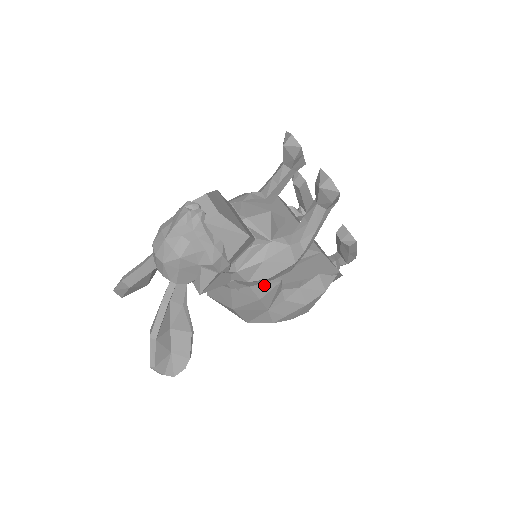
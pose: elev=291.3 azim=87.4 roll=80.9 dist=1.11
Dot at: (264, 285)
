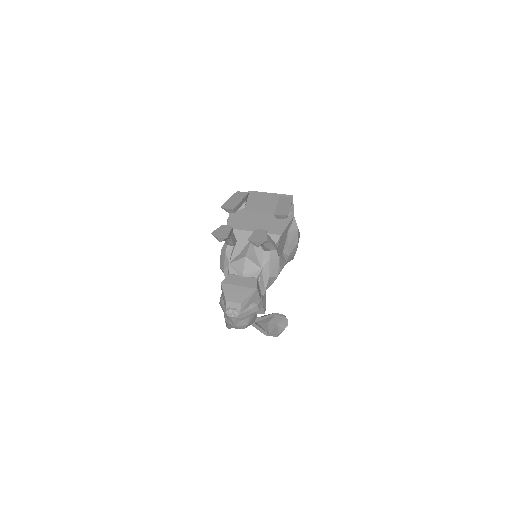
Dot at: occluded
